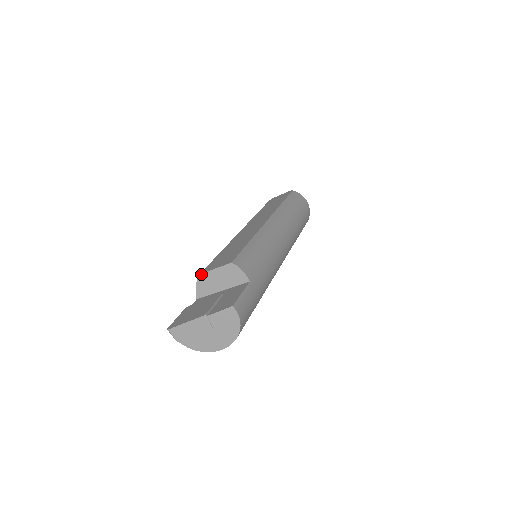
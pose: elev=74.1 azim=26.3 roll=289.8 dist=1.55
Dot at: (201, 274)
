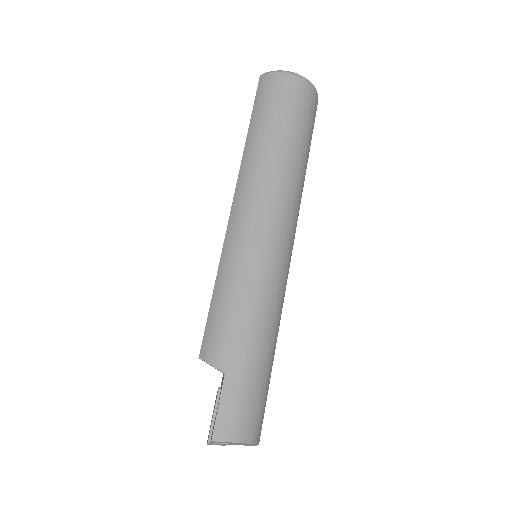
Dot at: occluded
